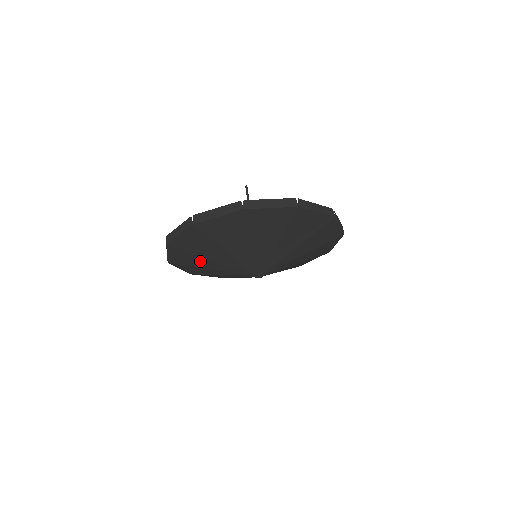
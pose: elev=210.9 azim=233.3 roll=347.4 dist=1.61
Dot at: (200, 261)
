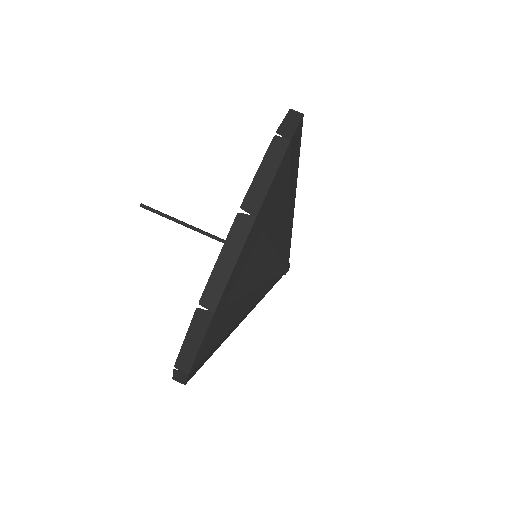
Dot at: occluded
